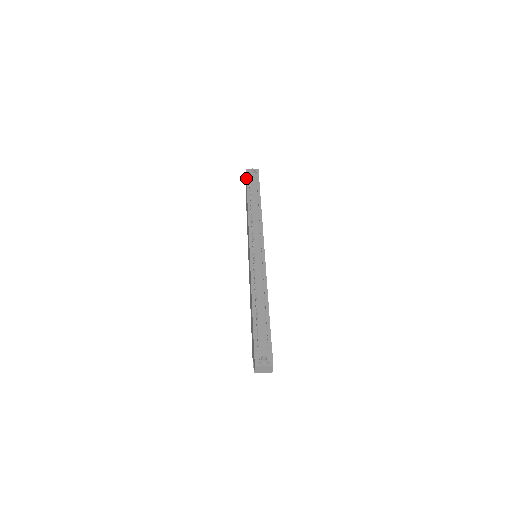
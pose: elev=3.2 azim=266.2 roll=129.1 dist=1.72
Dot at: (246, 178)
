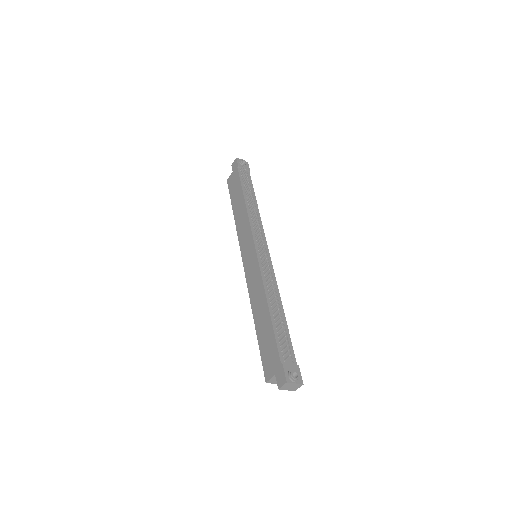
Dot at: (237, 167)
